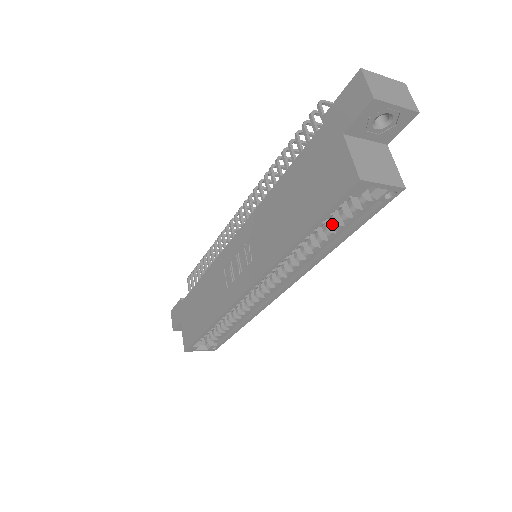
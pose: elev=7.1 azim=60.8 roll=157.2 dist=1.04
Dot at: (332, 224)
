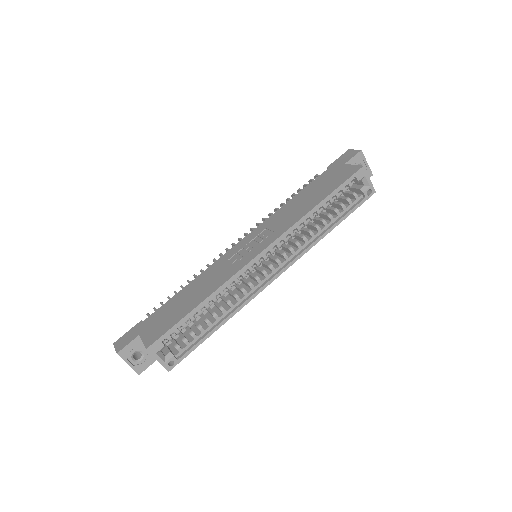
Dot at: (334, 210)
